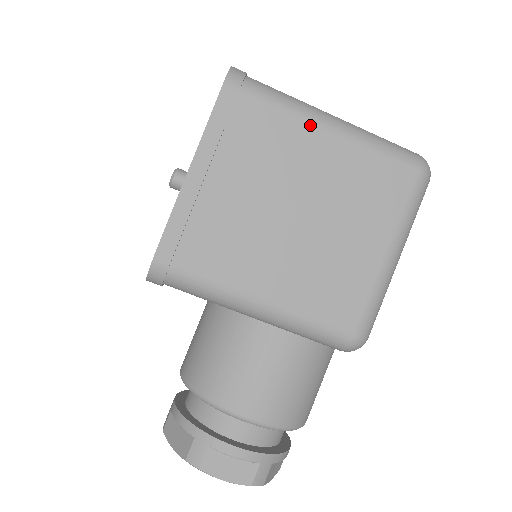
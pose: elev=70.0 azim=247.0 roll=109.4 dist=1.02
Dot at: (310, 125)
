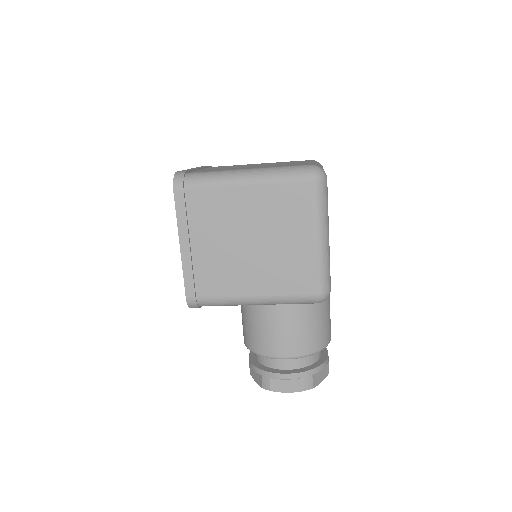
Dot at: (232, 188)
